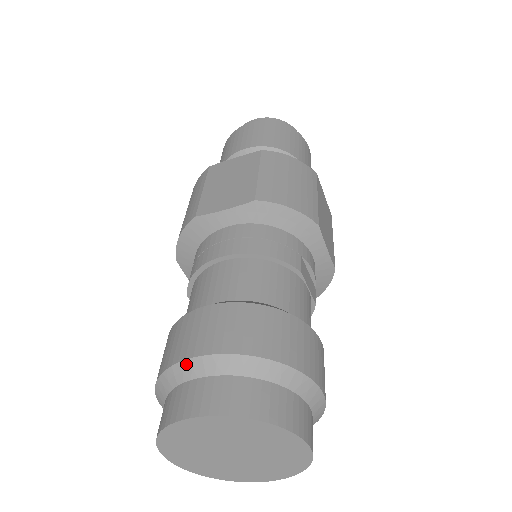
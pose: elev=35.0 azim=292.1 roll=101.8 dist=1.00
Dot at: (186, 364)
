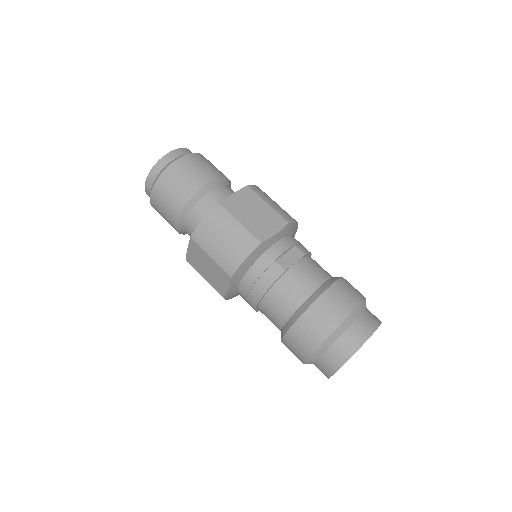
Dot at: (307, 363)
